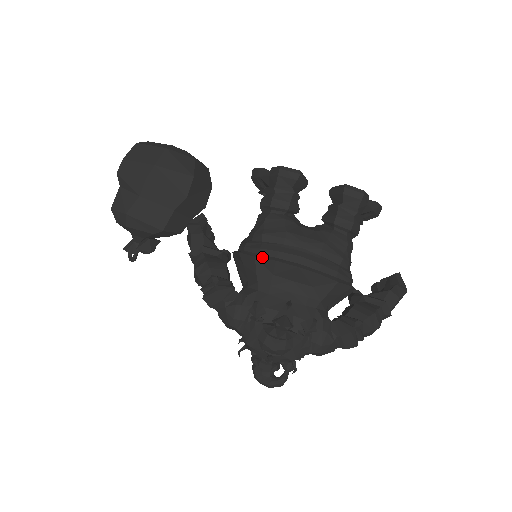
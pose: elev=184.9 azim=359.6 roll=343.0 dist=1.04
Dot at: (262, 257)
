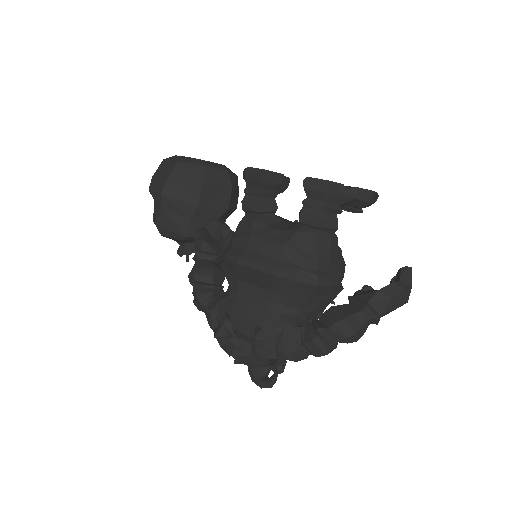
Dot at: (225, 264)
